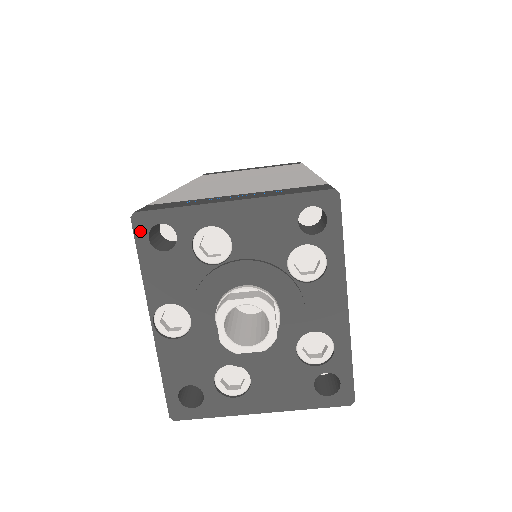
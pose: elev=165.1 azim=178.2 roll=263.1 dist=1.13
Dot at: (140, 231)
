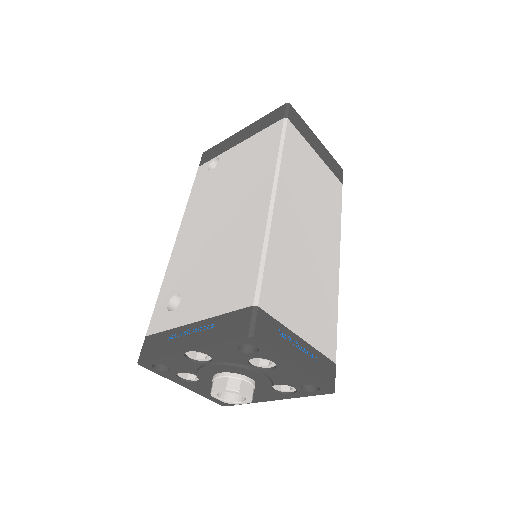
Dot at: (243, 341)
